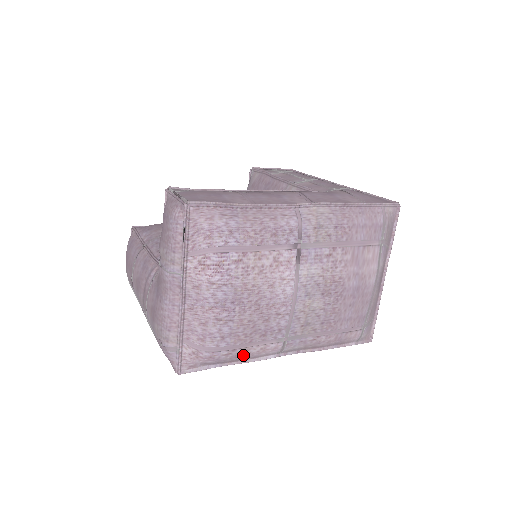
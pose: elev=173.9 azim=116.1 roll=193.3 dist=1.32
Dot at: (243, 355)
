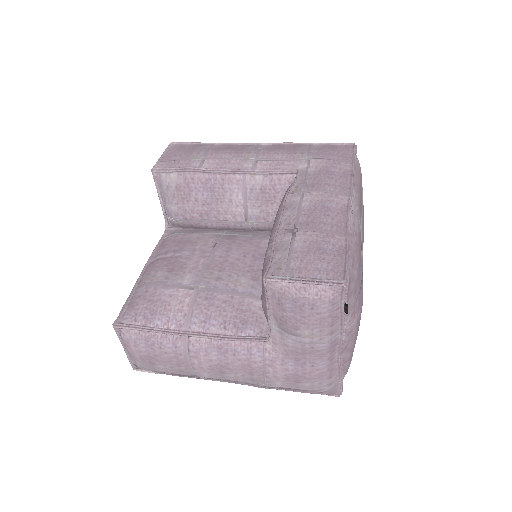
Dot at: occluded
